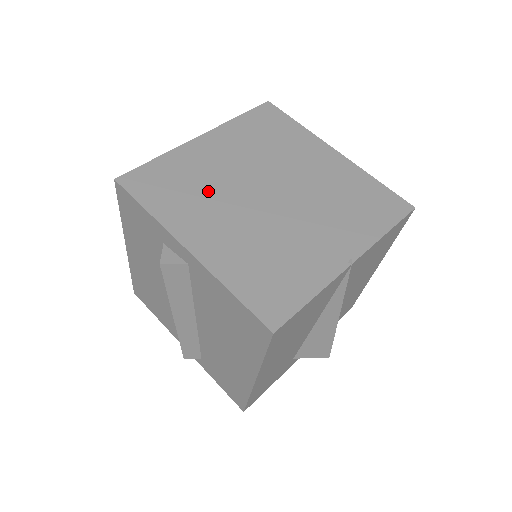
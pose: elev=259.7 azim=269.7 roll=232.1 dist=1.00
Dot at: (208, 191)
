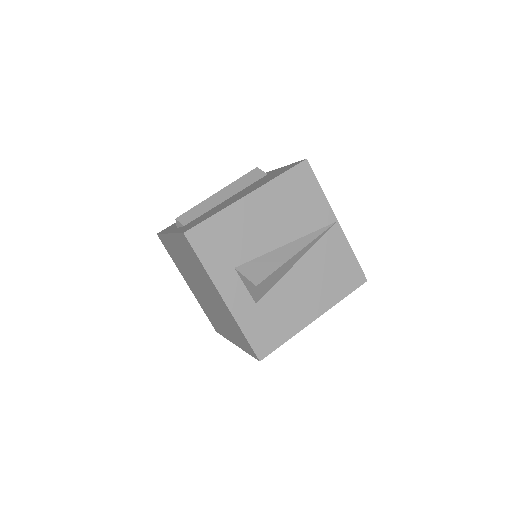
Dot at: occluded
